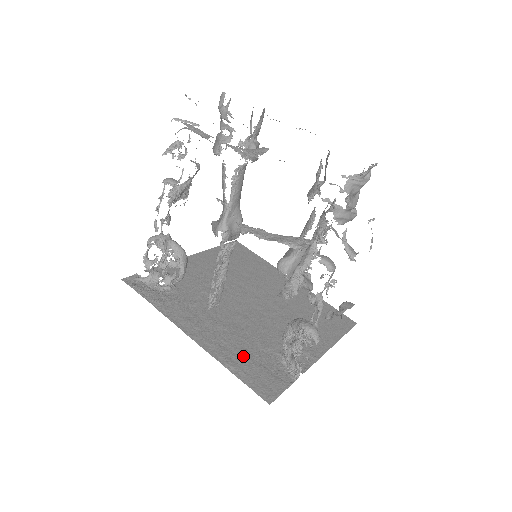
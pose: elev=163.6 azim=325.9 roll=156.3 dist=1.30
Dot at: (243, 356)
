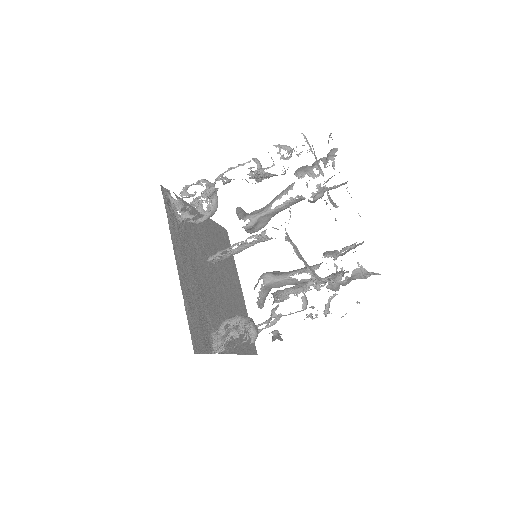
Dot at: (196, 308)
